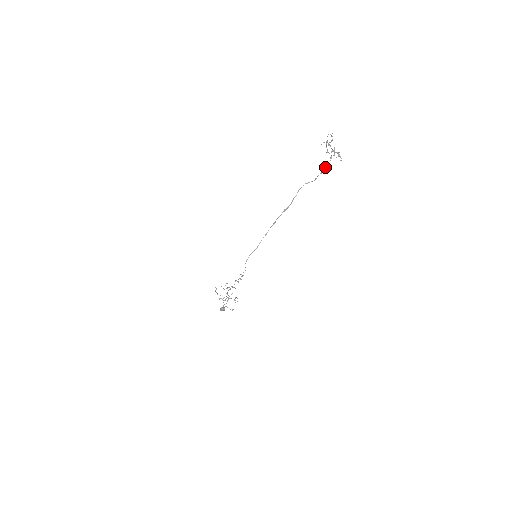
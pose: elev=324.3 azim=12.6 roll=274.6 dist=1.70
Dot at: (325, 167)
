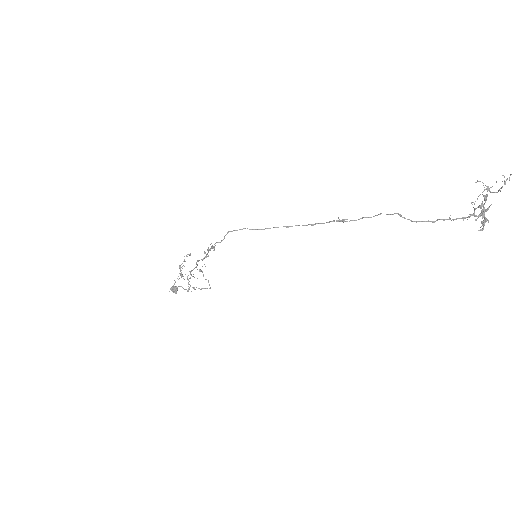
Dot at: occluded
